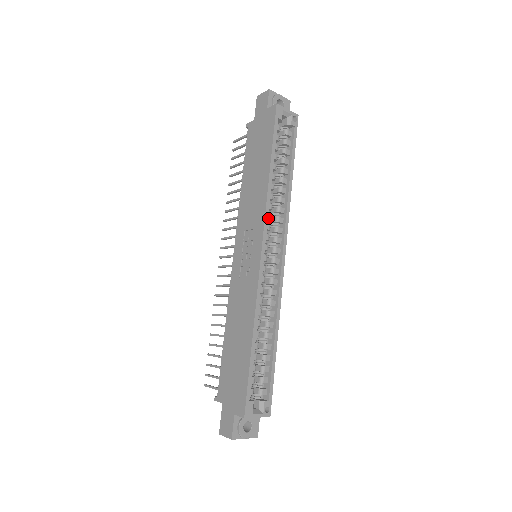
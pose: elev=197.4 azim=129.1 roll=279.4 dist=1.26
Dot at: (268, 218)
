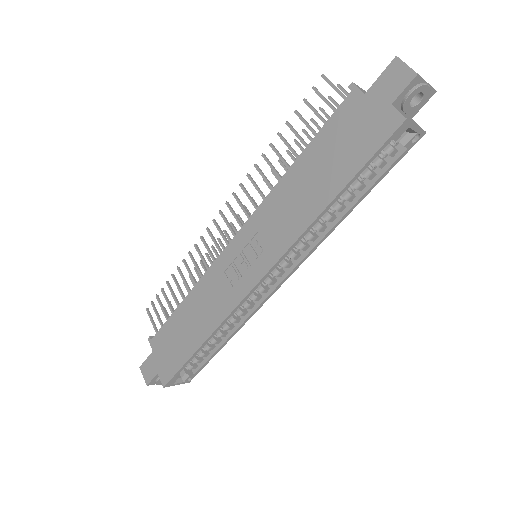
Dot at: occluded
